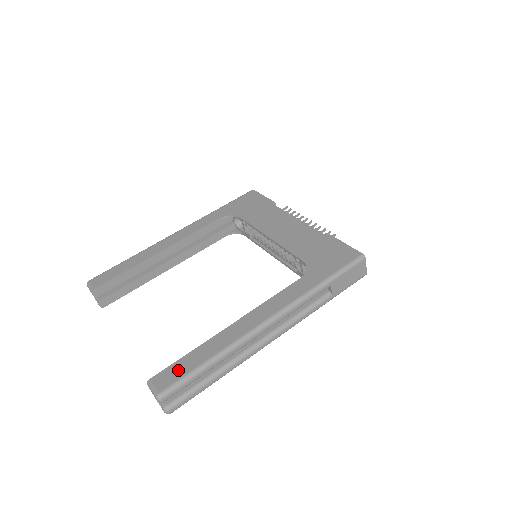
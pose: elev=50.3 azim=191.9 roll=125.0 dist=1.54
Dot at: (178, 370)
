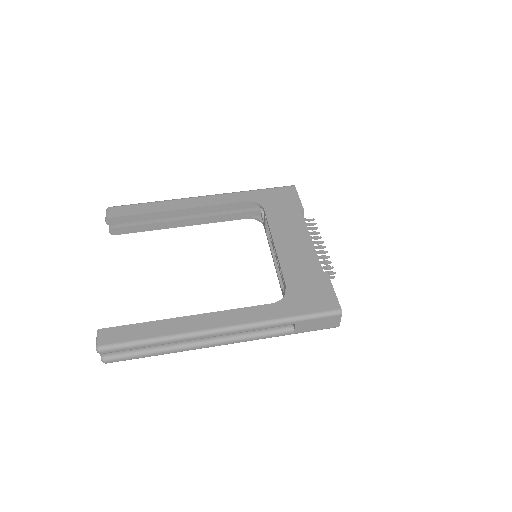
Dot at: (125, 334)
